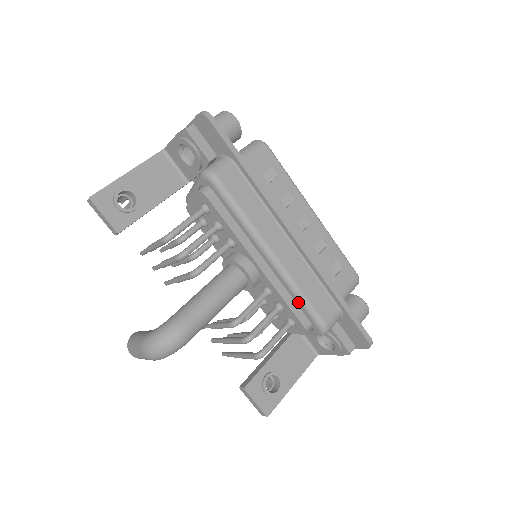
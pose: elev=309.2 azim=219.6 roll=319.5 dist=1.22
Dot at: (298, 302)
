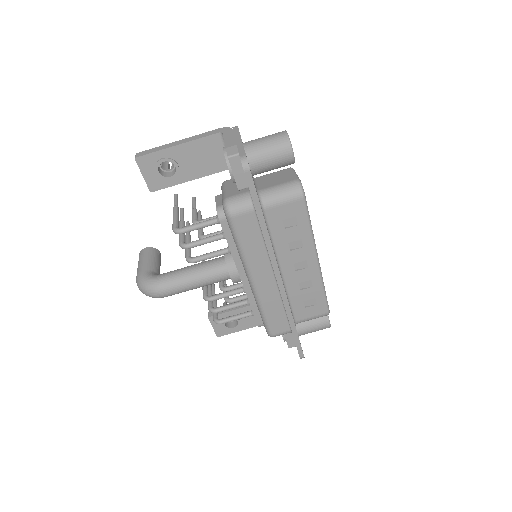
Dot at: (260, 313)
